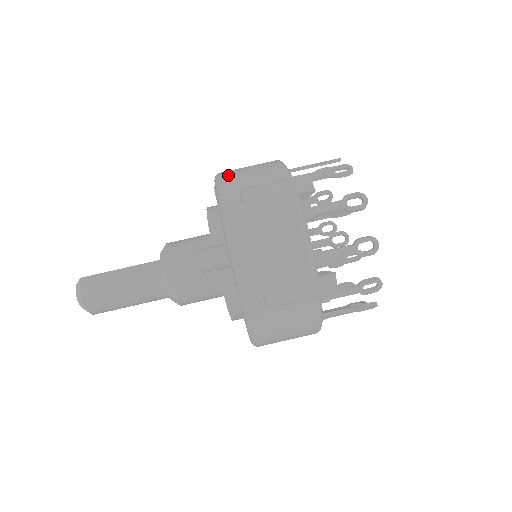
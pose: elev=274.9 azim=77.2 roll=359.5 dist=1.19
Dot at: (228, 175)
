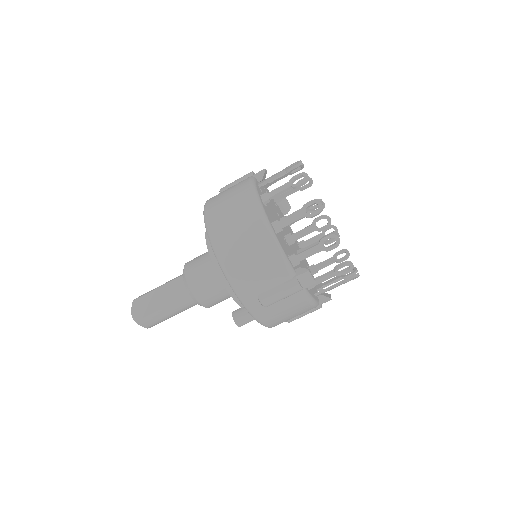
Dot at: (237, 275)
